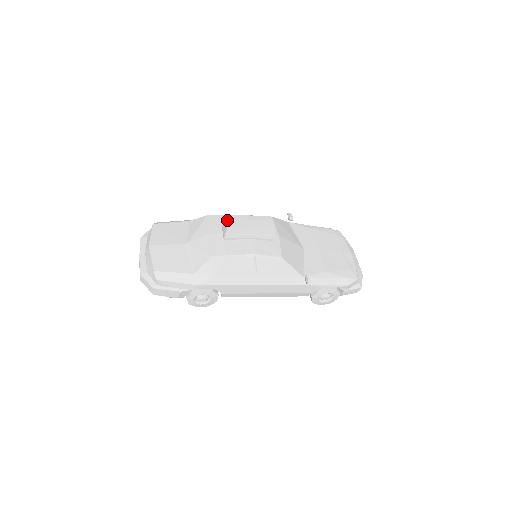
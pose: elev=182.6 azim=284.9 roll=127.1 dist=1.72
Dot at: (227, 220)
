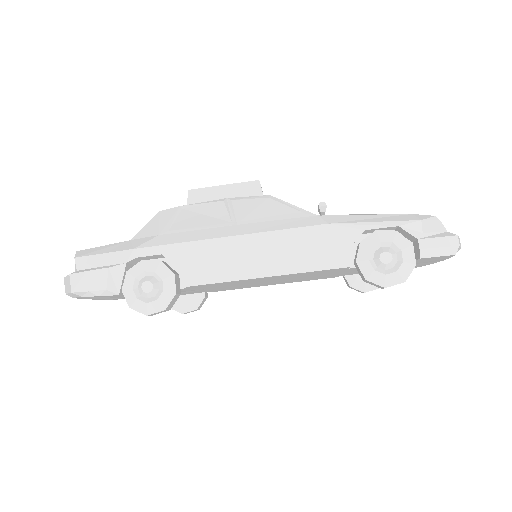
Dot at: occluded
